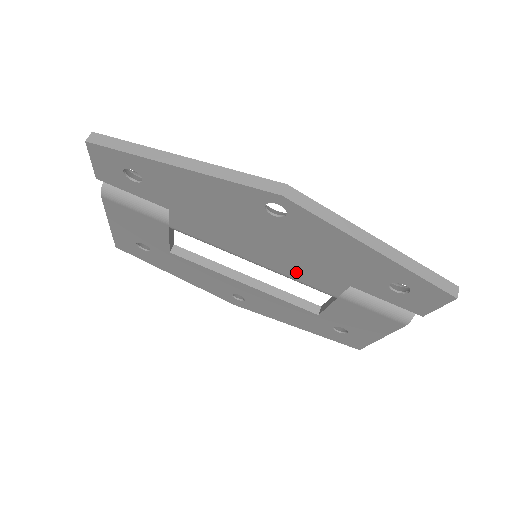
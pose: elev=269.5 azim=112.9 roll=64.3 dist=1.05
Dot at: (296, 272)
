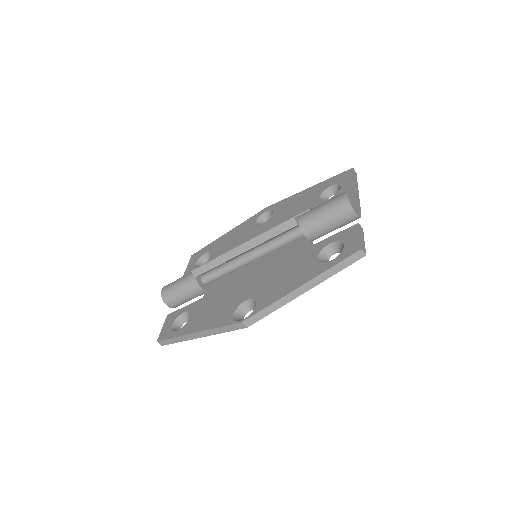
Dot at: occluded
